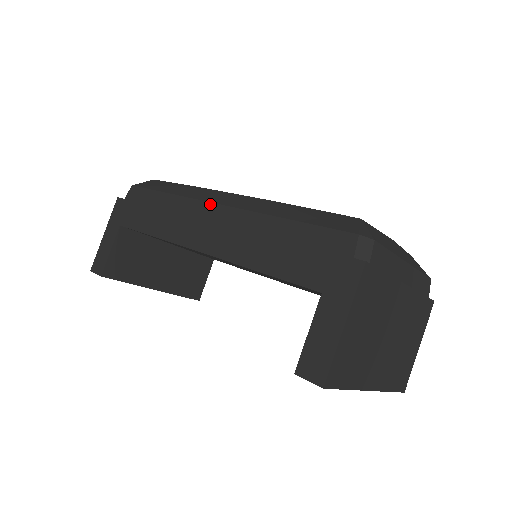
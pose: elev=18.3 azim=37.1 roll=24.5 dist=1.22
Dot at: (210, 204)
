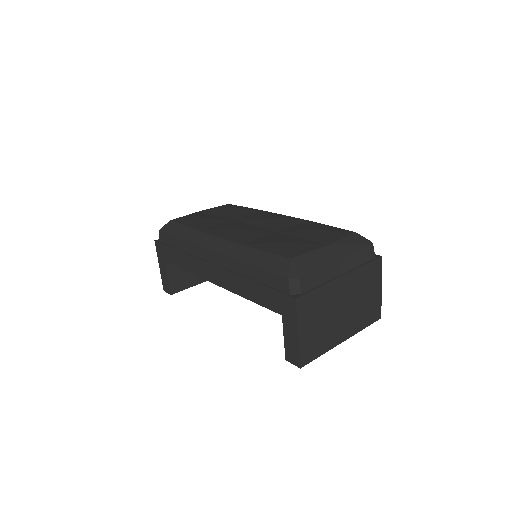
Dot at: (207, 250)
